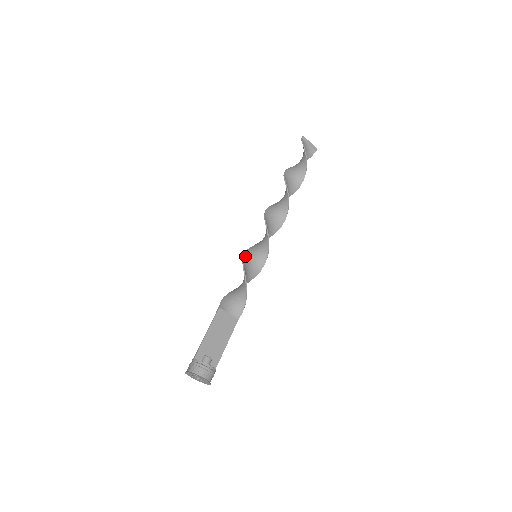
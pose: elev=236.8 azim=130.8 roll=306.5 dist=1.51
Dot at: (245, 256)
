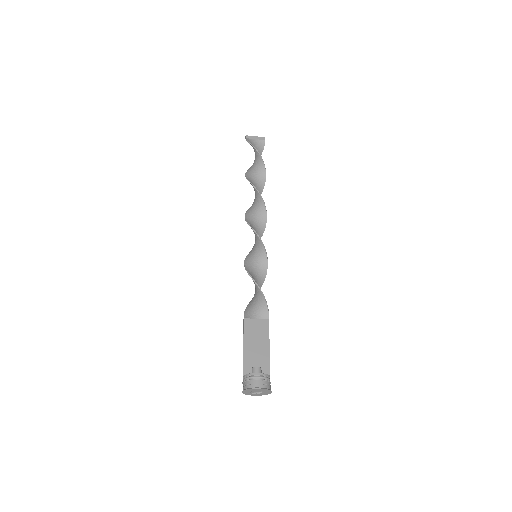
Dot at: (246, 262)
